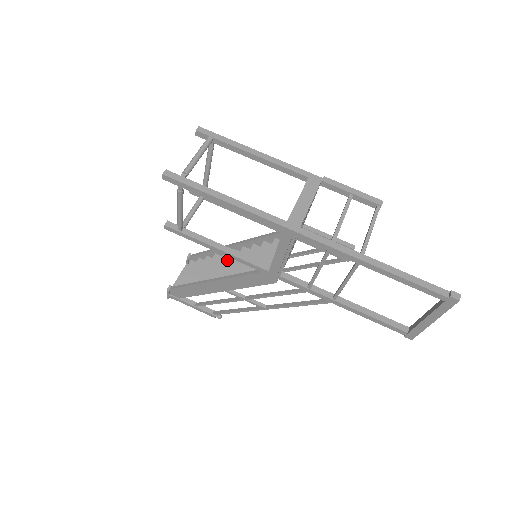
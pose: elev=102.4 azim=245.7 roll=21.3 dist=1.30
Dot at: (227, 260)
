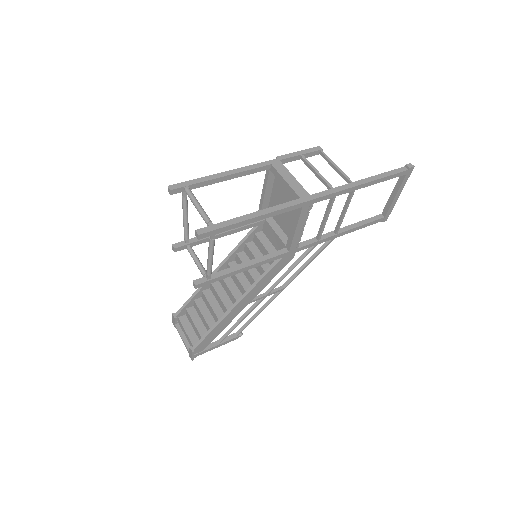
Dot at: (225, 283)
